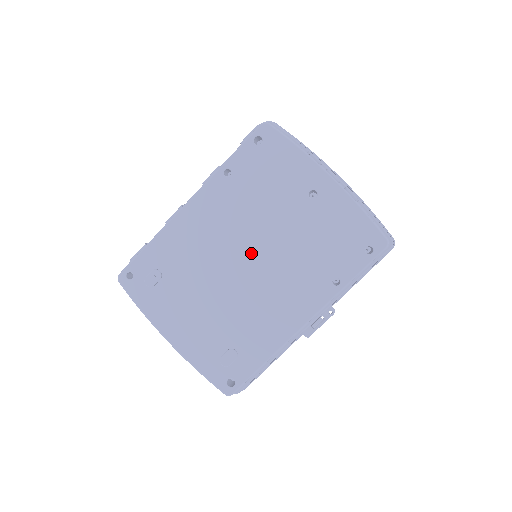
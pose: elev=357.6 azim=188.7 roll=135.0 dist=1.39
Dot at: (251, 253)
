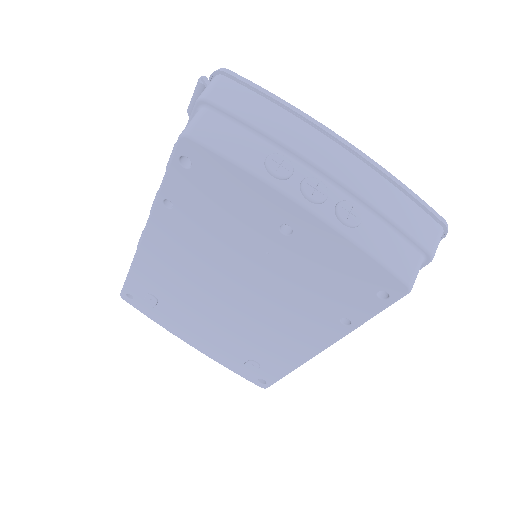
Dot at: (235, 287)
